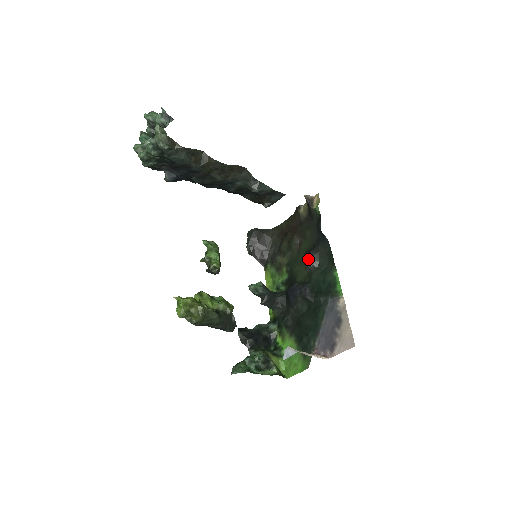
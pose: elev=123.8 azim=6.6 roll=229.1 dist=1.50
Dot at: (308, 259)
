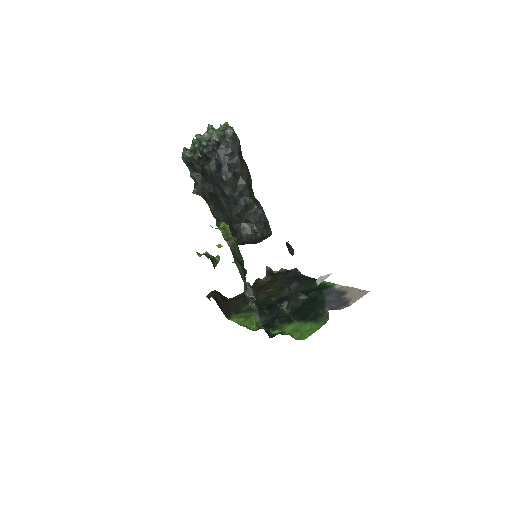
Dot at: (290, 282)
